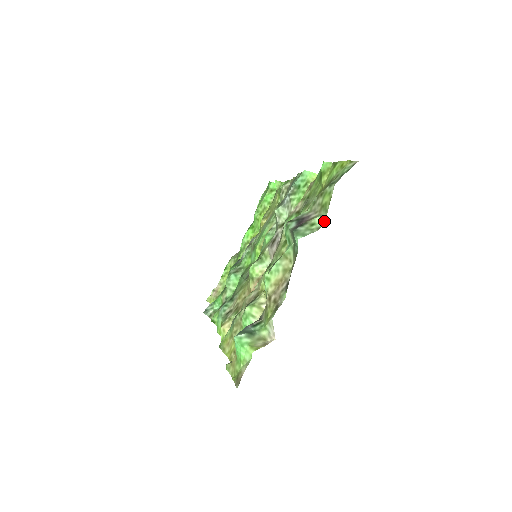
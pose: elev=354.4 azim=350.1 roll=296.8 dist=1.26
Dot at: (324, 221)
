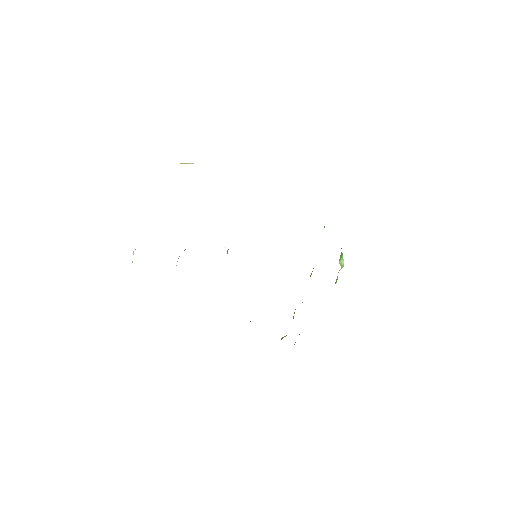
Dot at: occluded
